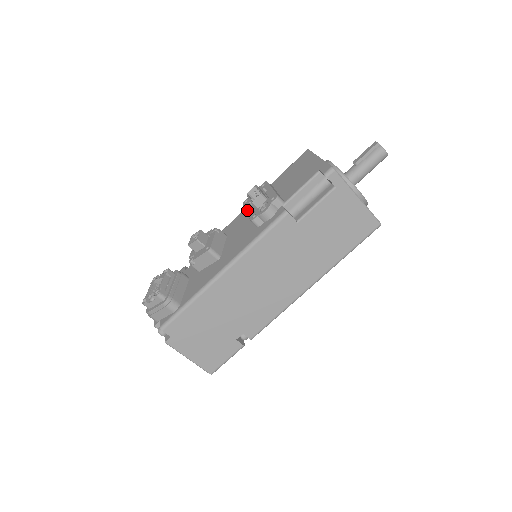
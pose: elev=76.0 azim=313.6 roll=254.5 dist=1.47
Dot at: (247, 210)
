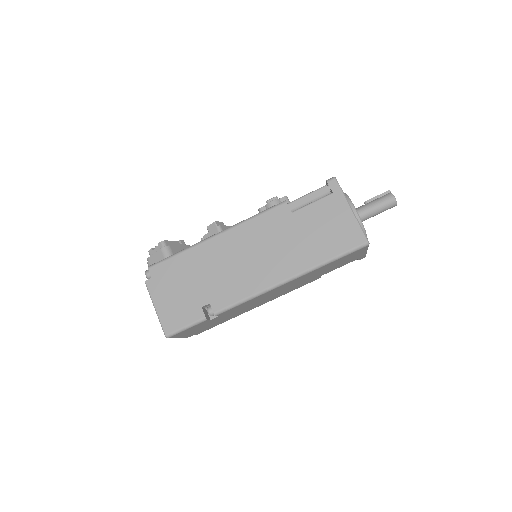
Dot at: occluded
